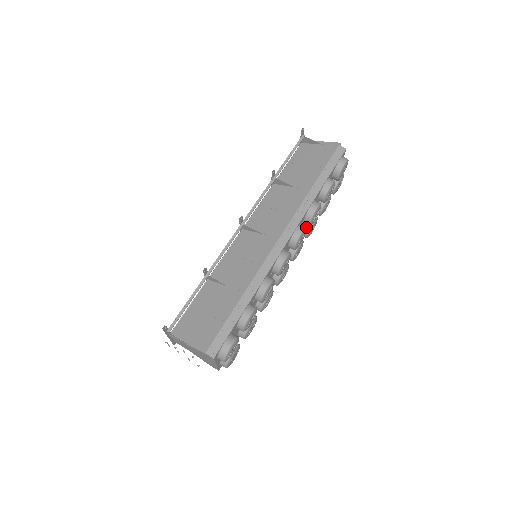
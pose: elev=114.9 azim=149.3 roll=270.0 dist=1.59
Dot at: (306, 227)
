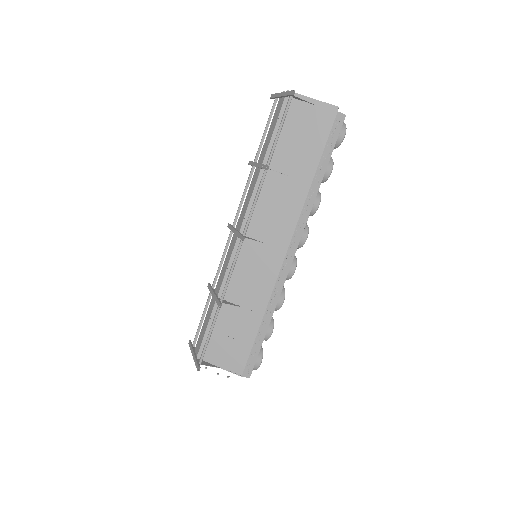
Dot at: occluded
